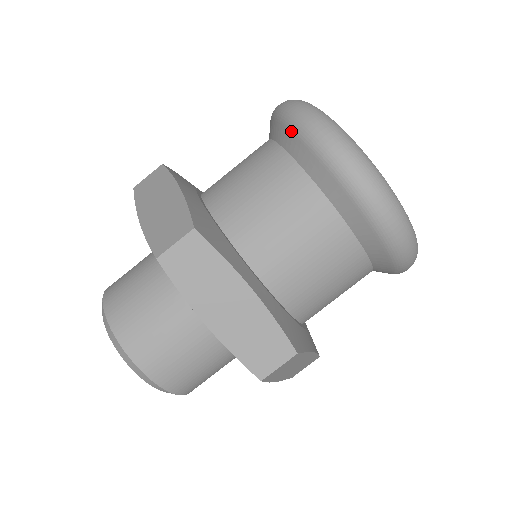
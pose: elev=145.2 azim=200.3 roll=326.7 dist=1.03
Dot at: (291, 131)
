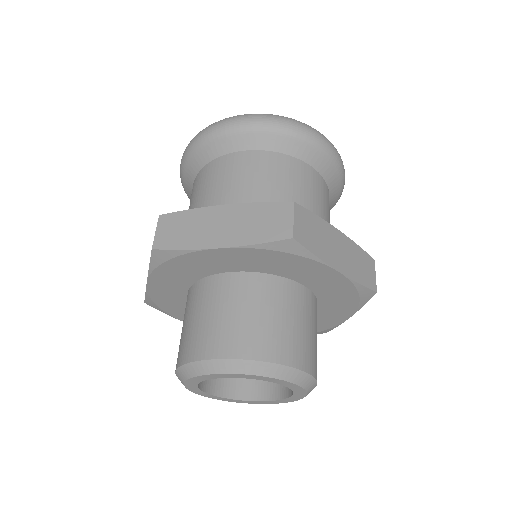
Dot at: (252, 132)
